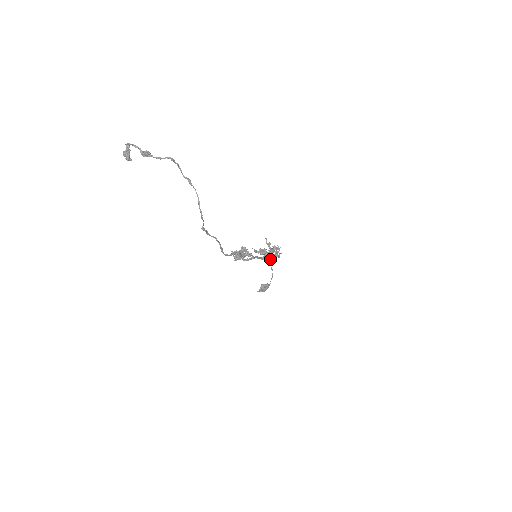
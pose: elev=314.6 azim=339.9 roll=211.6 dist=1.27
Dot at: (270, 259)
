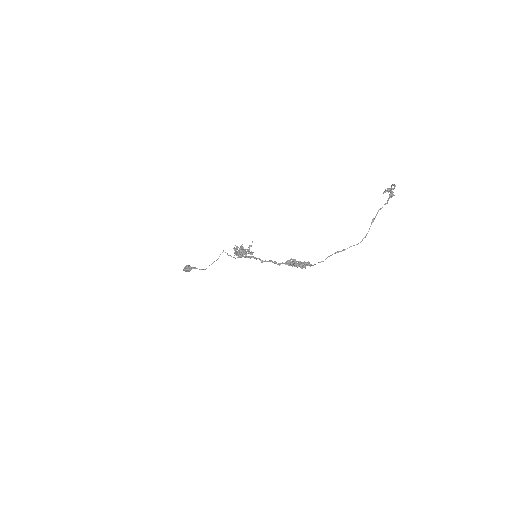
Dot at: (240, 257)
